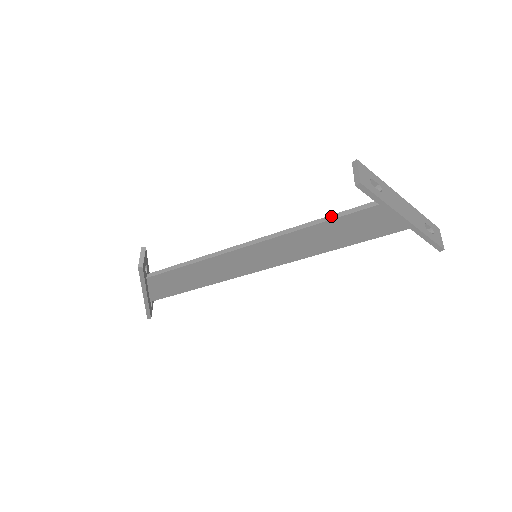
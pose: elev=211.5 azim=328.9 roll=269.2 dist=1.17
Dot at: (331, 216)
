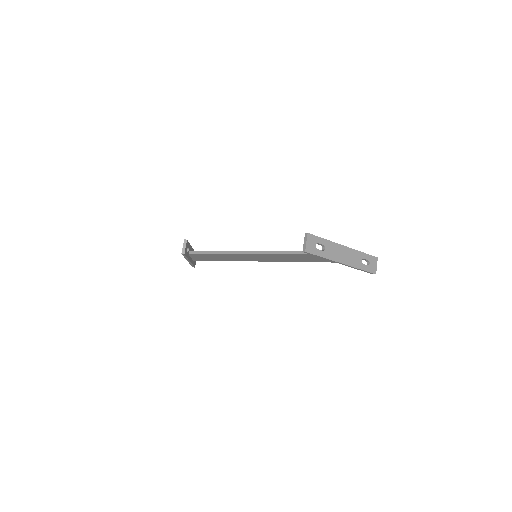
Dot at: (297, 252)
